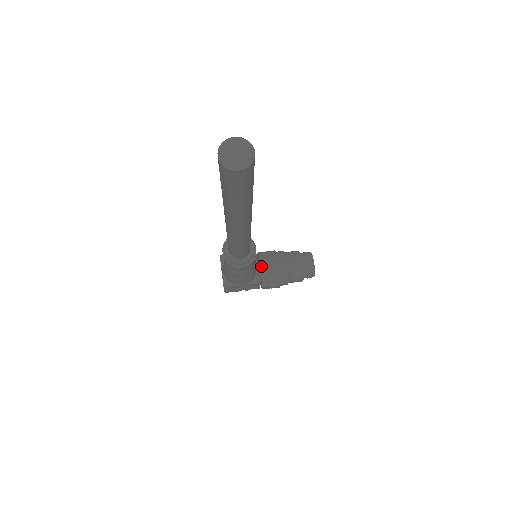
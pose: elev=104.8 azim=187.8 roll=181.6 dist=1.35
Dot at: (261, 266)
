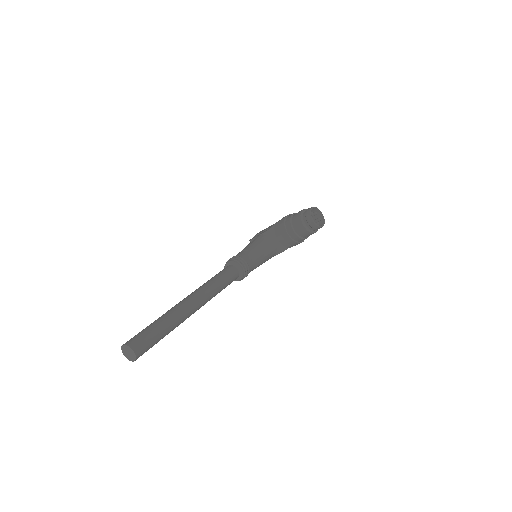
Dot at: (278, 239)
